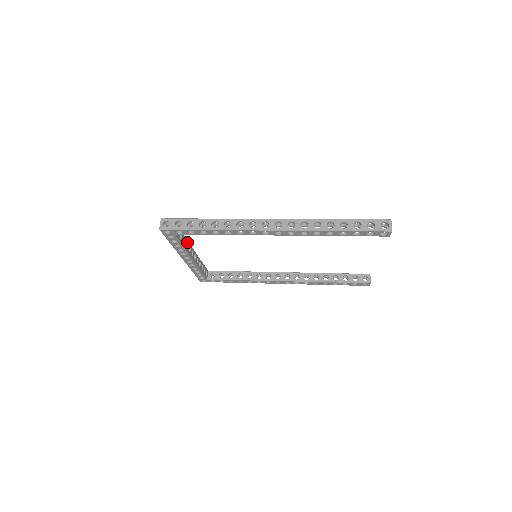
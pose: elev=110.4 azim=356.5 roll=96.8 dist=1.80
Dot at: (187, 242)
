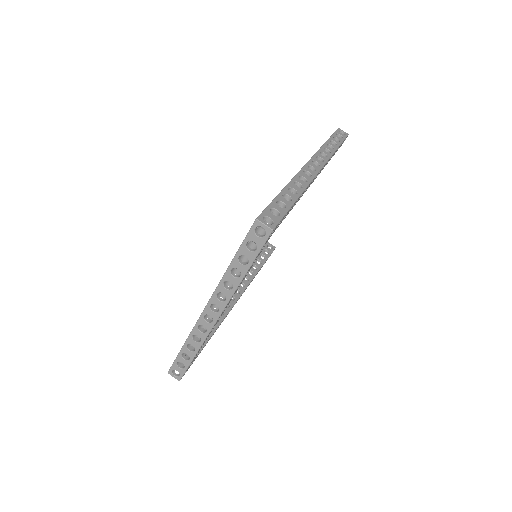
Dot at: occluded
